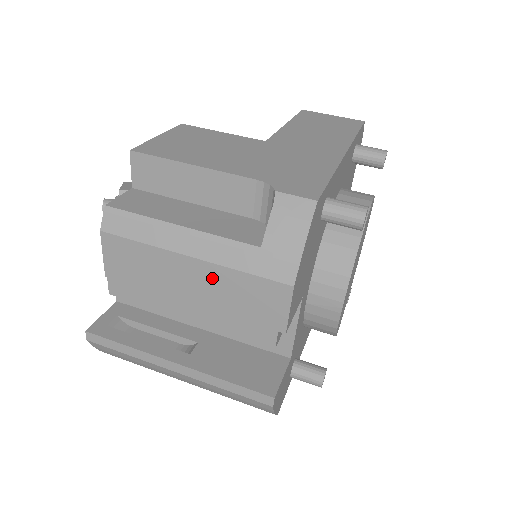
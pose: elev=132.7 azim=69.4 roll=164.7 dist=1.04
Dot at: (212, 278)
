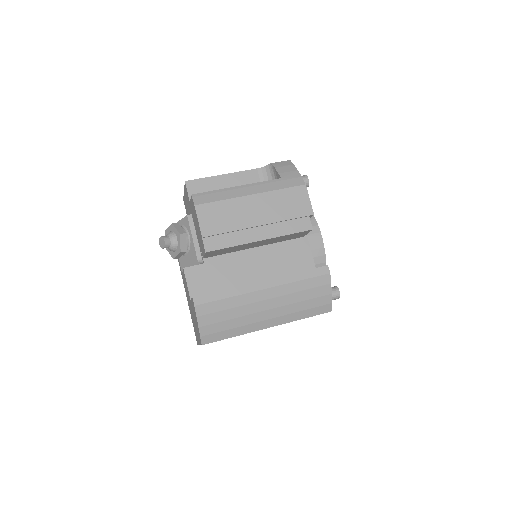
Dot at: (266, 202)
